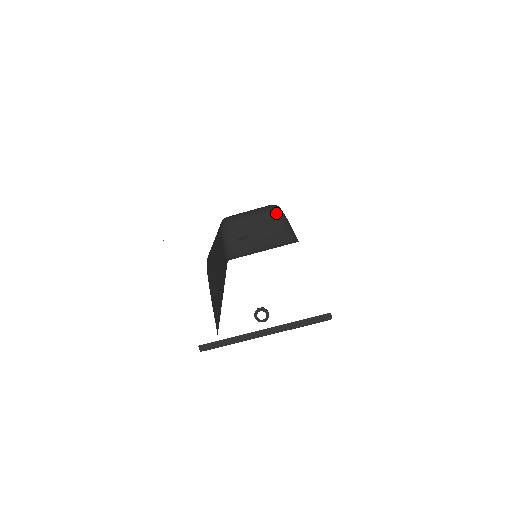
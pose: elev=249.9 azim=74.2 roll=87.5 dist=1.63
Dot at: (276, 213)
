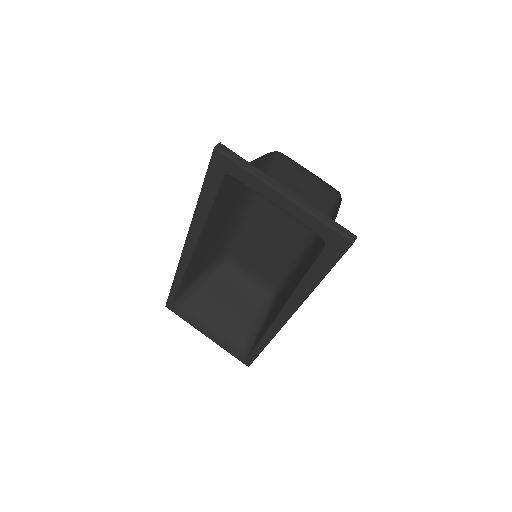
Dot at: (263, 304)
